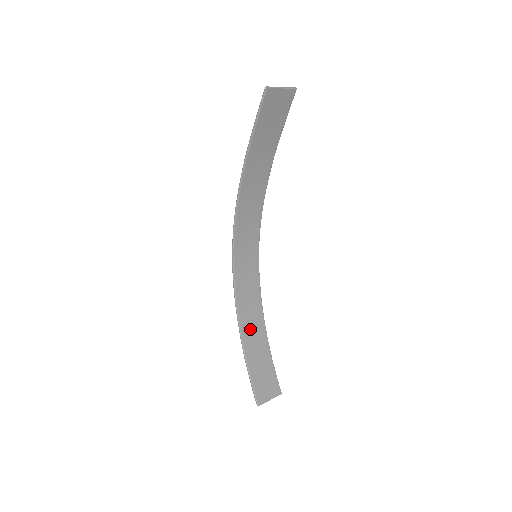
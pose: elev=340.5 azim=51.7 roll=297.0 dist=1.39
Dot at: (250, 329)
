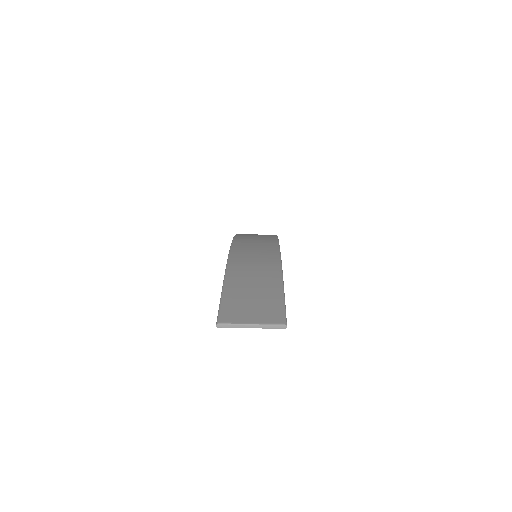
Dot at: occluded
